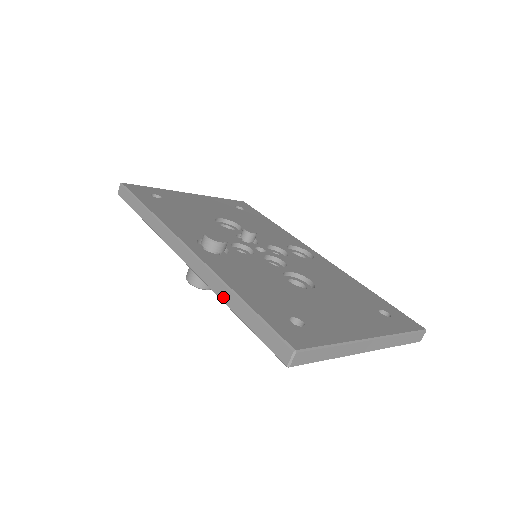
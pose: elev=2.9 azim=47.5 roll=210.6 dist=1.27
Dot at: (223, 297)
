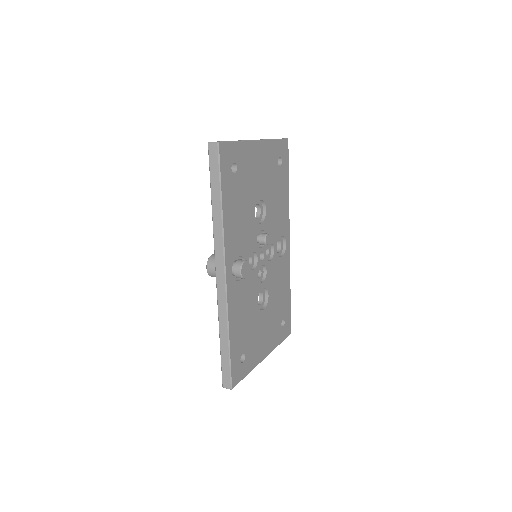
Dot at: (221, 329)
